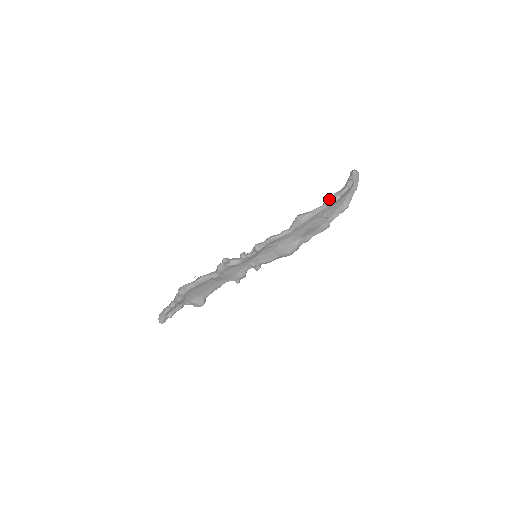
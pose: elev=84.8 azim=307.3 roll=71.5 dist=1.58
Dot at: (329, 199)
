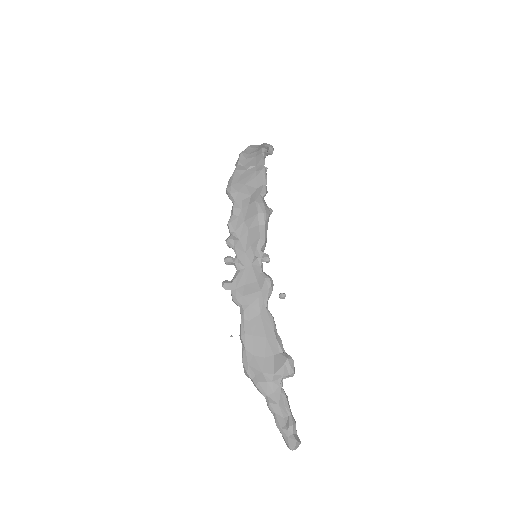
Dot at: (236, 162)
